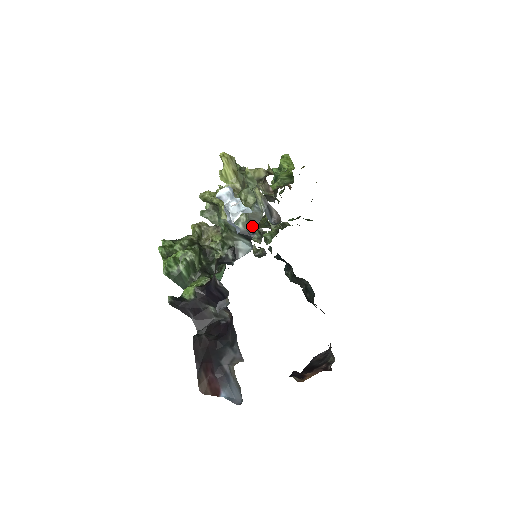
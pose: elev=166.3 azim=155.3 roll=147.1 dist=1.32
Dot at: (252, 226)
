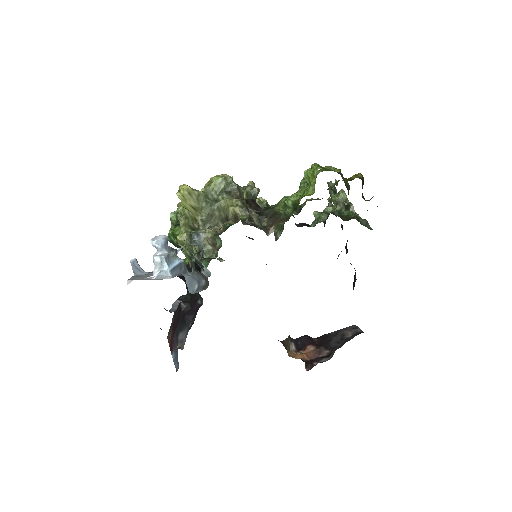
Dot at: (202, 265)
